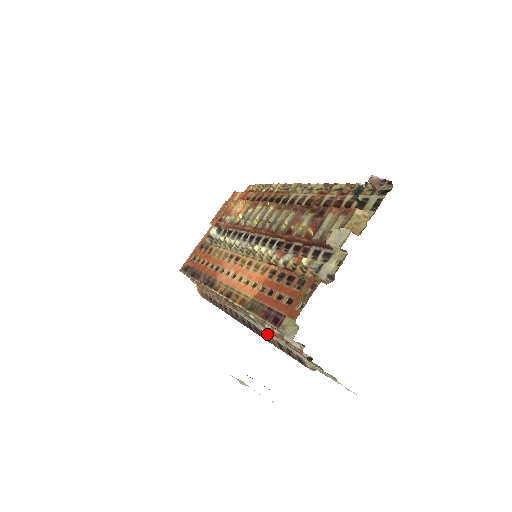
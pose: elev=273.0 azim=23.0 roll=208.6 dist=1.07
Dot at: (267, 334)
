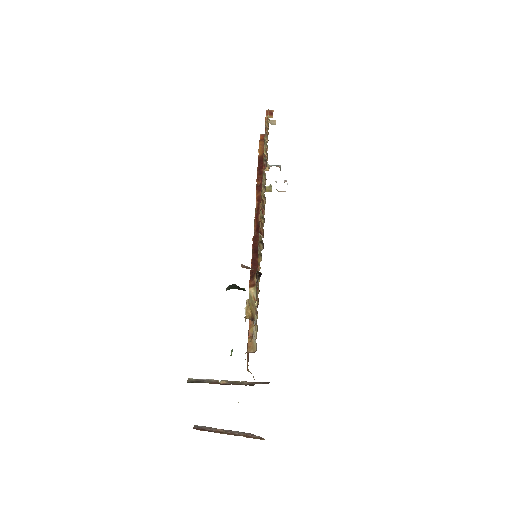
Dot at: occluded
